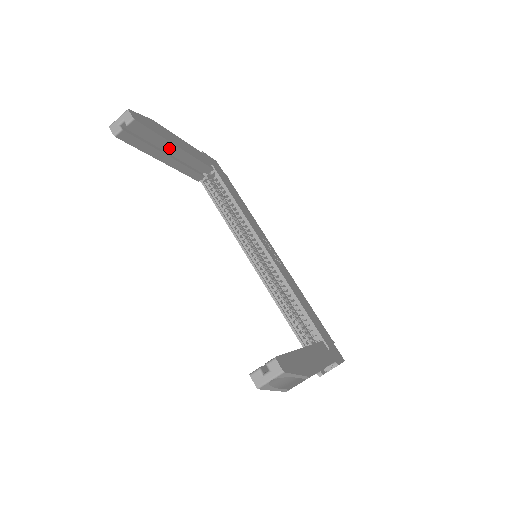
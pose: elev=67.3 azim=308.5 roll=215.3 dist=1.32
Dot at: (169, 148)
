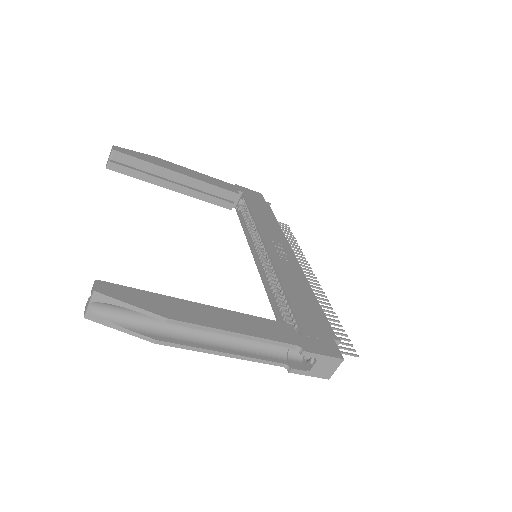
Dot at: (168, 174)
